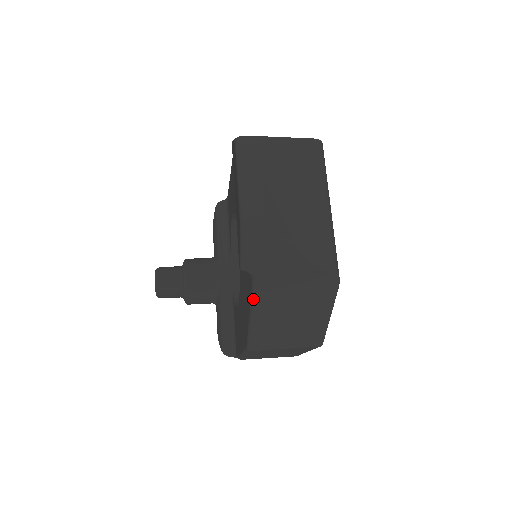
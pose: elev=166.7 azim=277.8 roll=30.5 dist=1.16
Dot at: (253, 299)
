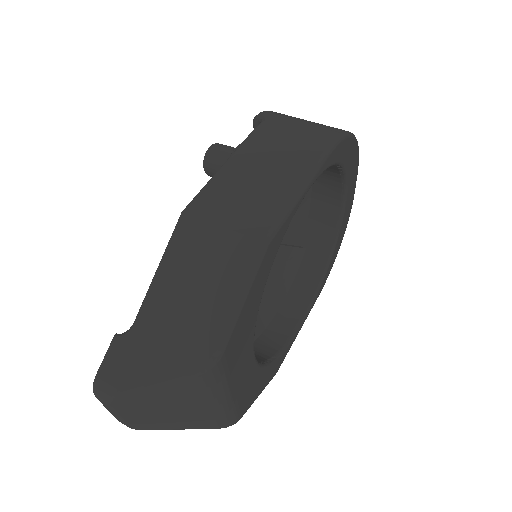
Dot at: occluded
